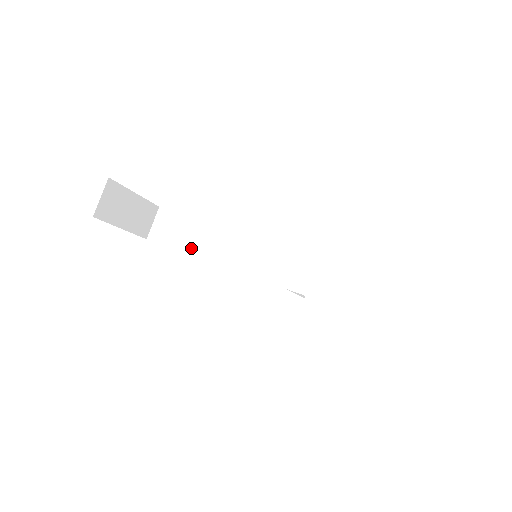
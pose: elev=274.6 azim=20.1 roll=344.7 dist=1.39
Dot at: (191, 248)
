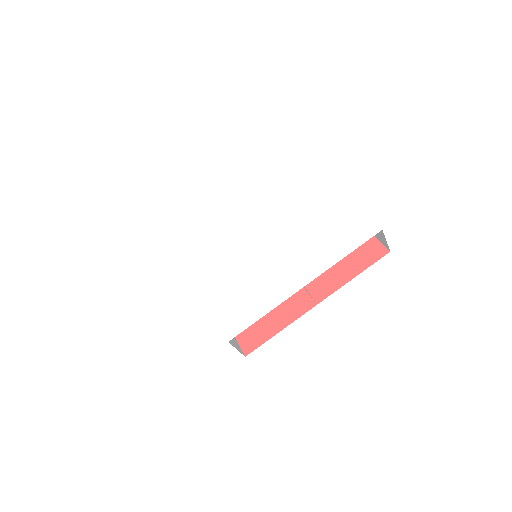
Dot at: occluded
